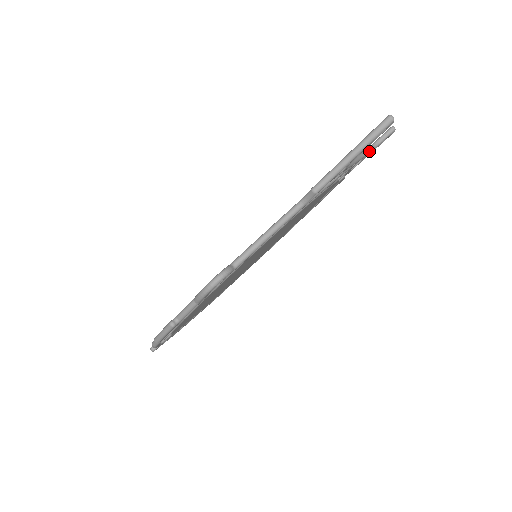
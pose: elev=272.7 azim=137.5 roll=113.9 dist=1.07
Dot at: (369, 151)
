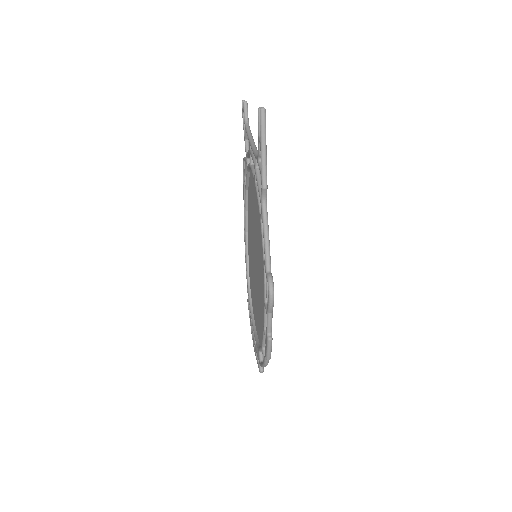
Dot at: (250, 130)
